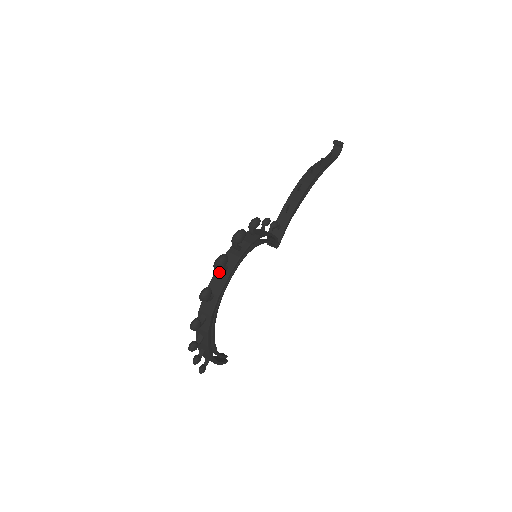
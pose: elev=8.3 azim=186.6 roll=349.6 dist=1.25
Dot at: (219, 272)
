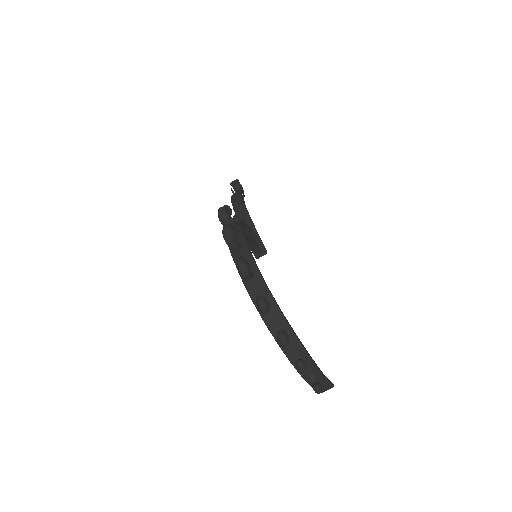
Dot at: (236, 254)
